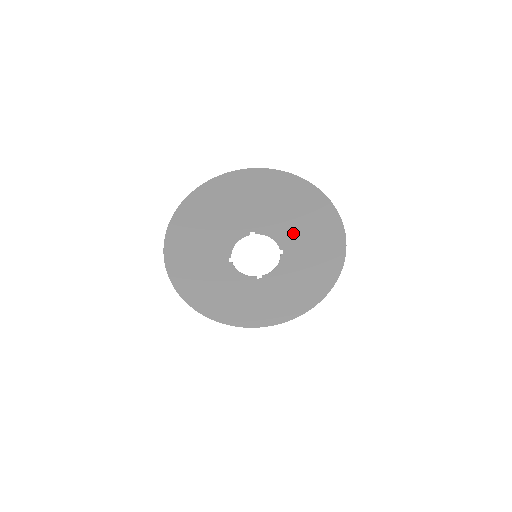
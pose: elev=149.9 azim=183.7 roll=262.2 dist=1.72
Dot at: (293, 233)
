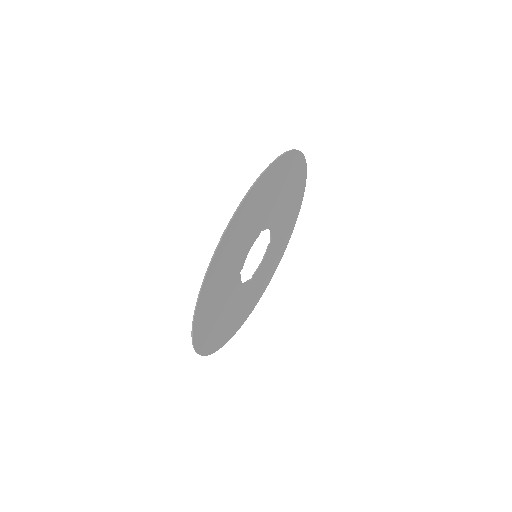
Dot at: (281, 216)
